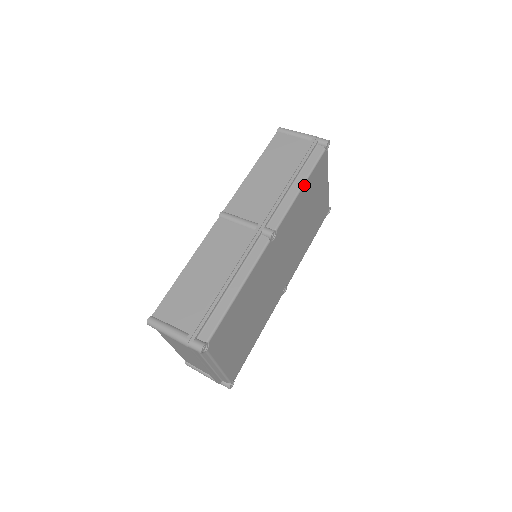
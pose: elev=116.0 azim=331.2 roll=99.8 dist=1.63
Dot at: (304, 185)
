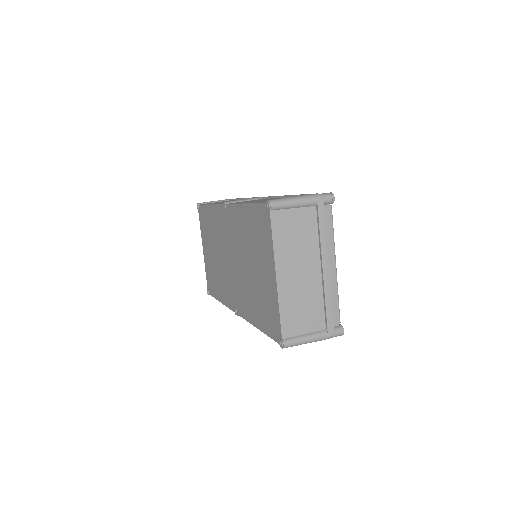
Dot at: occluded
